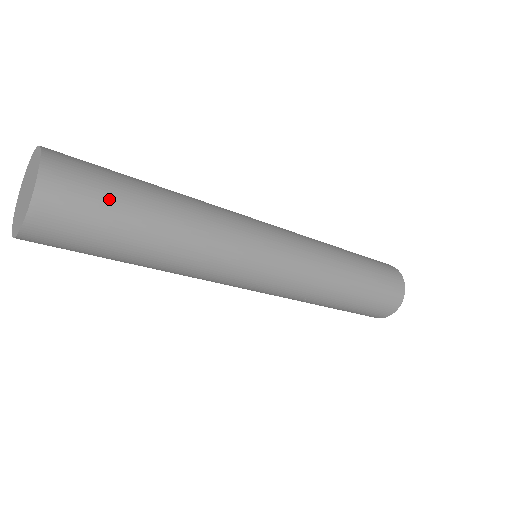
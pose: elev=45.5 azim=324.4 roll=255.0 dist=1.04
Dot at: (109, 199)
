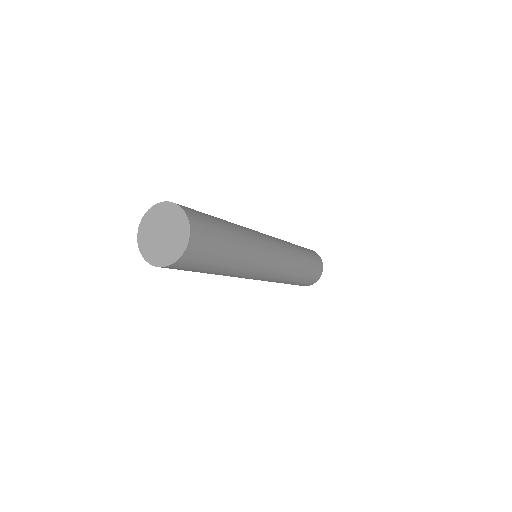
Dot at: (215, 249)
